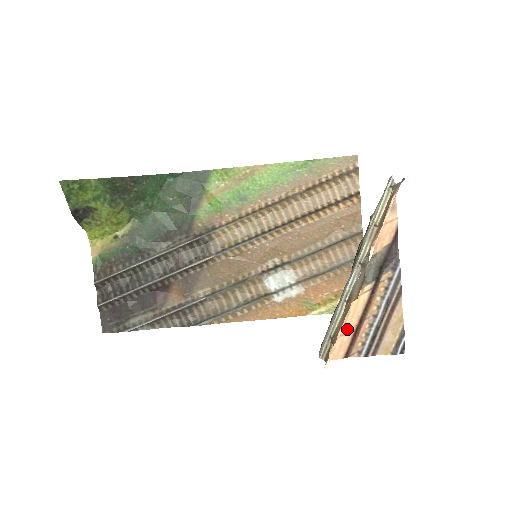
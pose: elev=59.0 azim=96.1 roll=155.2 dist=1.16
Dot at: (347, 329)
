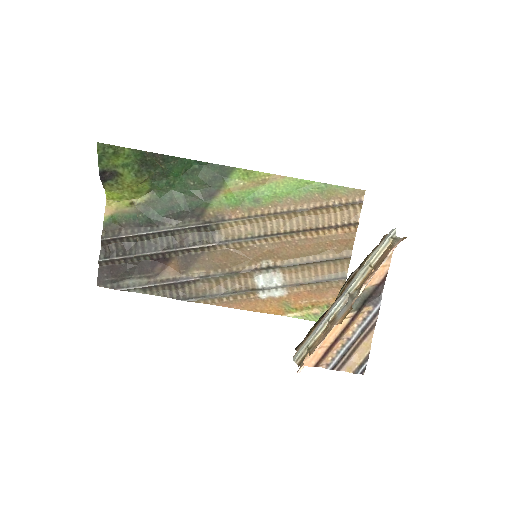
Dot at: (323, 344)
